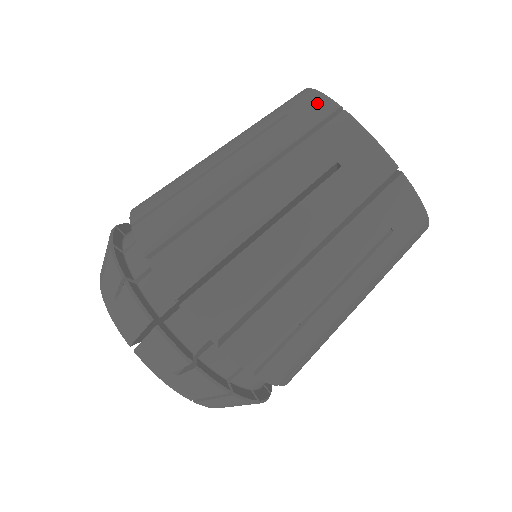
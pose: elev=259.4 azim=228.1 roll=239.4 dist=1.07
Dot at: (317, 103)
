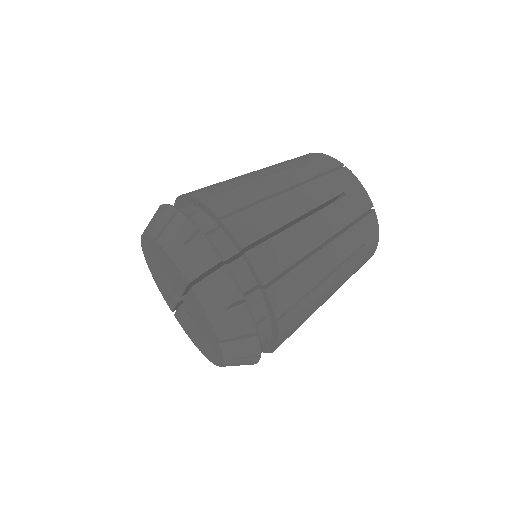
Dot at: (328, 159)
